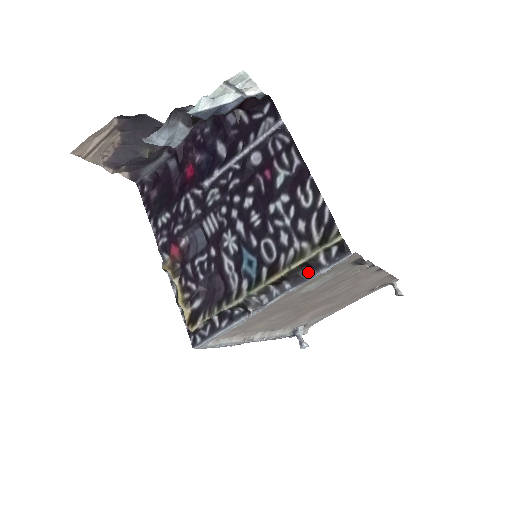
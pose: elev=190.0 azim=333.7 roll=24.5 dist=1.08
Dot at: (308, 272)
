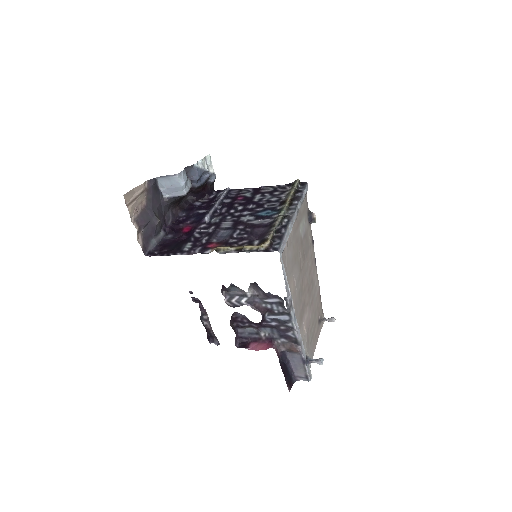
Dot at: (299, 195)
